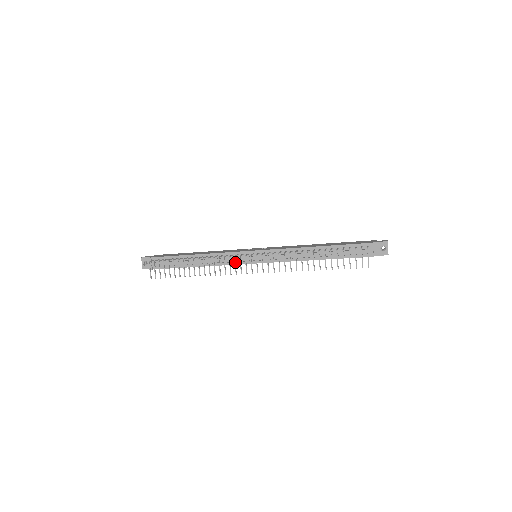
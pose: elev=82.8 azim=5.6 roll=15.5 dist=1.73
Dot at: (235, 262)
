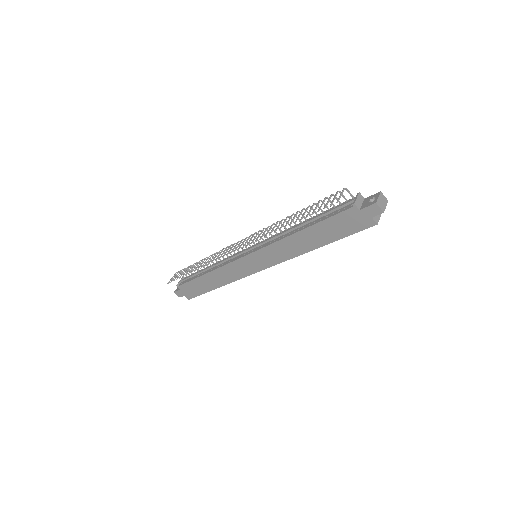
Dot at: (229, 248)
